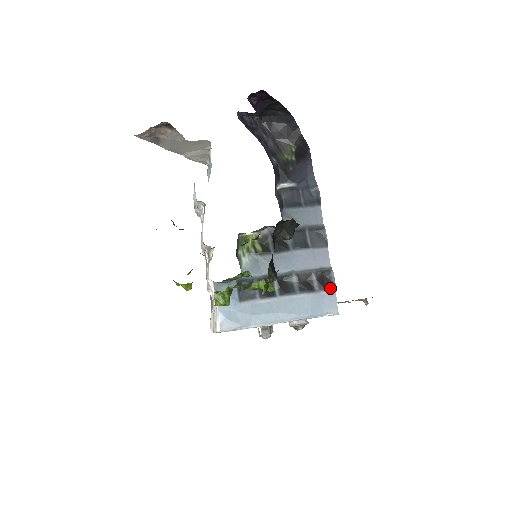
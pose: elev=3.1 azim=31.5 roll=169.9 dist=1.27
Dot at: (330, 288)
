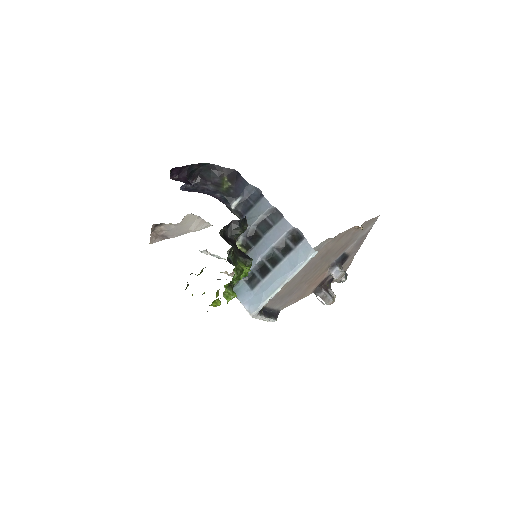
Dot at: (301, 240)
